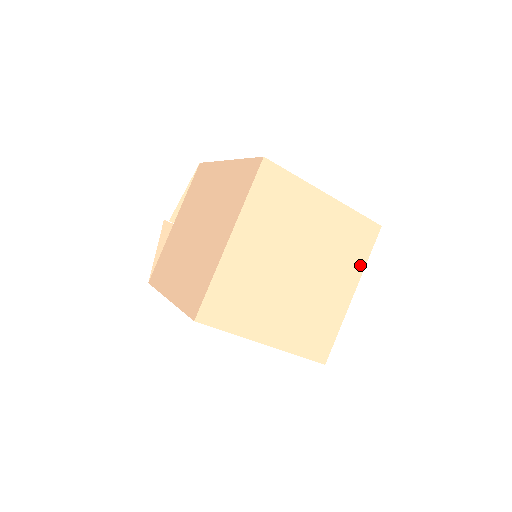
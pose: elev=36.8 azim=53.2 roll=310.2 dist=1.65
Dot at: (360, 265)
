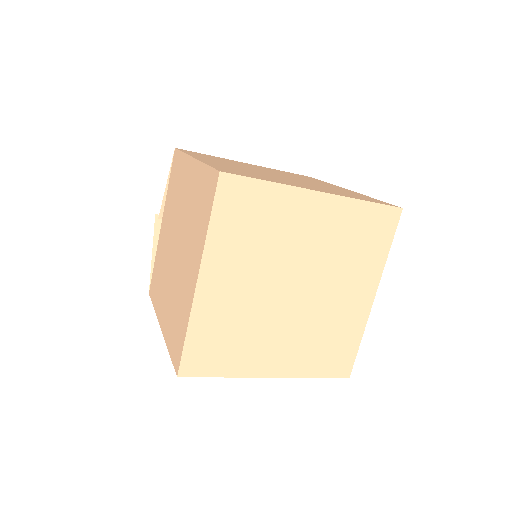
Dot at: (379, 262)
